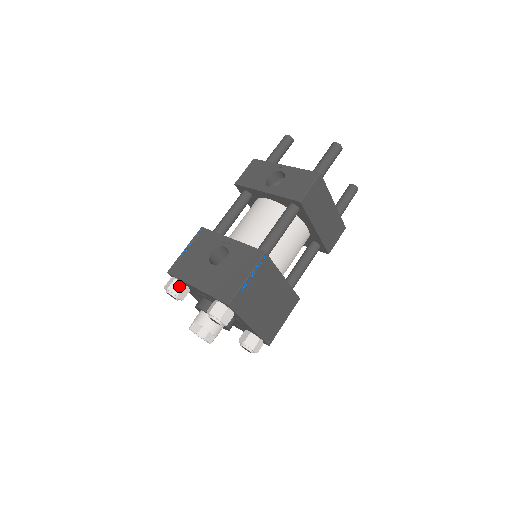
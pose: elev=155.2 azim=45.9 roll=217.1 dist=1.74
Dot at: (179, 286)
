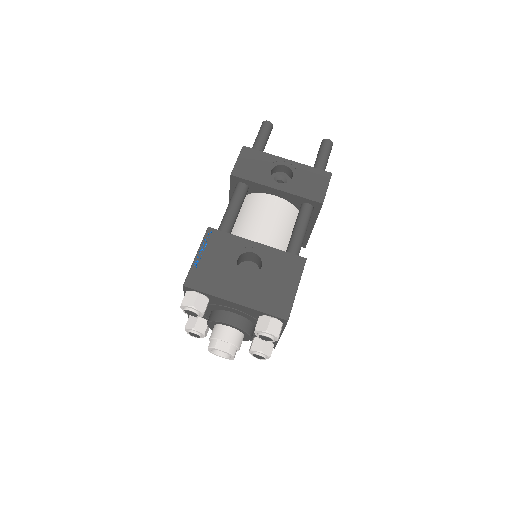
Dot at: (204, 301)
